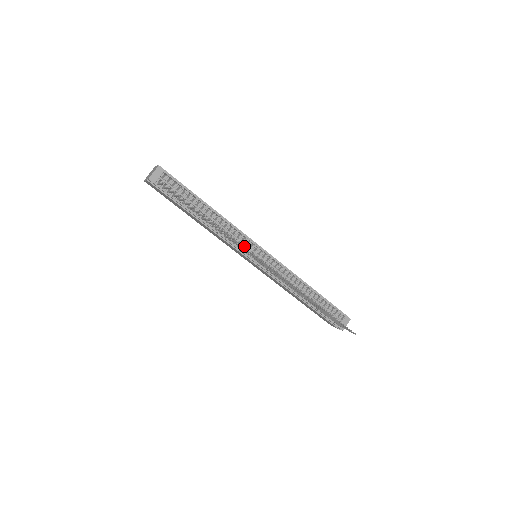
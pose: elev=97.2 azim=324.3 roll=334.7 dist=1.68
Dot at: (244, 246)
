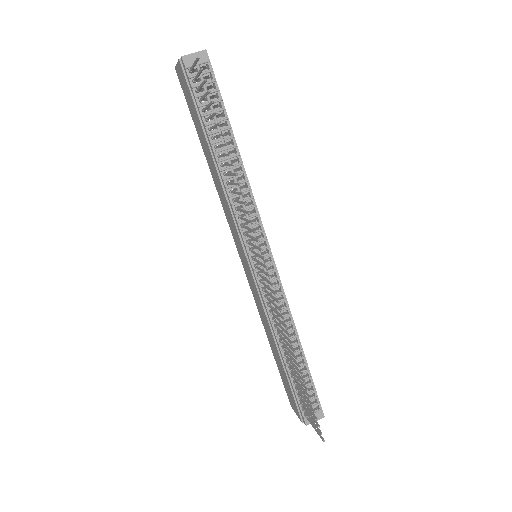
Dot at: (252, 221)
